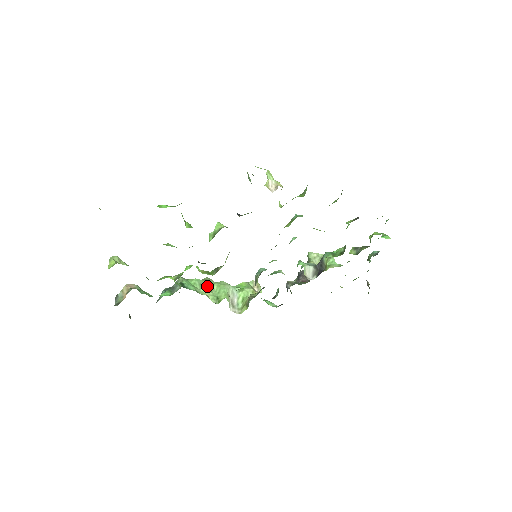
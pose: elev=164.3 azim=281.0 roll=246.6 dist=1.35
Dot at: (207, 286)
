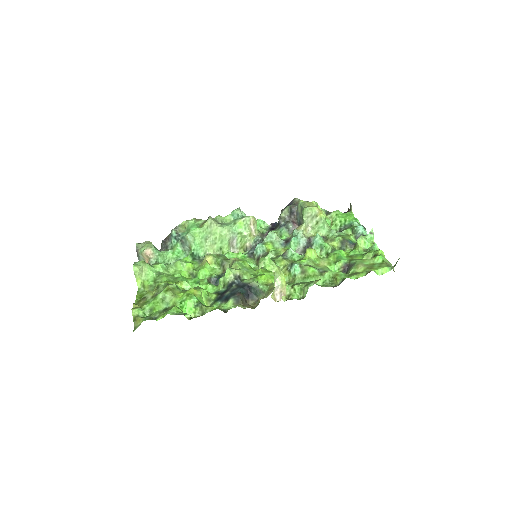
Dot at: (211, 238)
